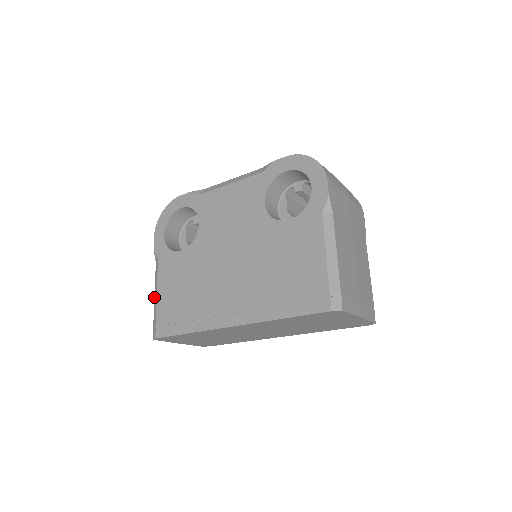
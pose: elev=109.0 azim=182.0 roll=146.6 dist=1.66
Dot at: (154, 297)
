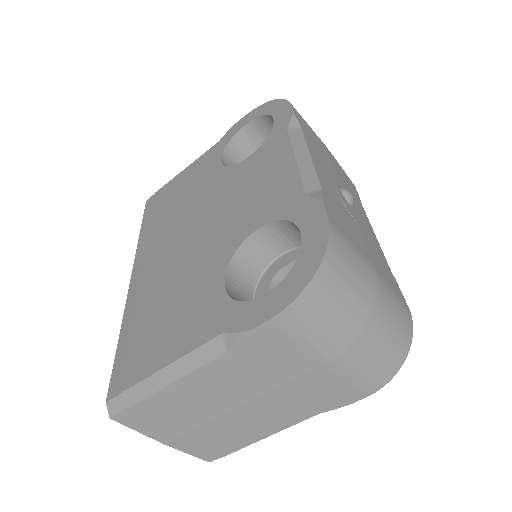
Dot at: occluded
